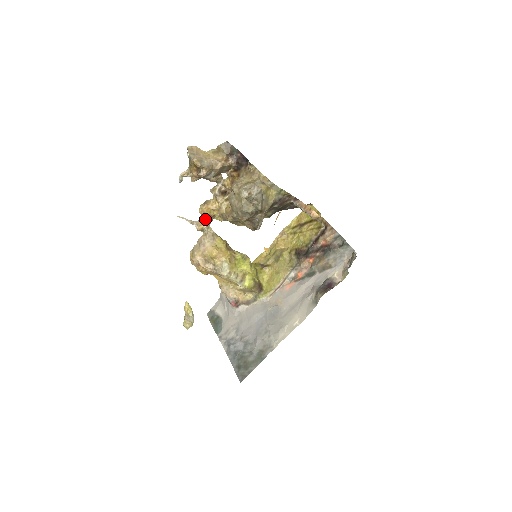
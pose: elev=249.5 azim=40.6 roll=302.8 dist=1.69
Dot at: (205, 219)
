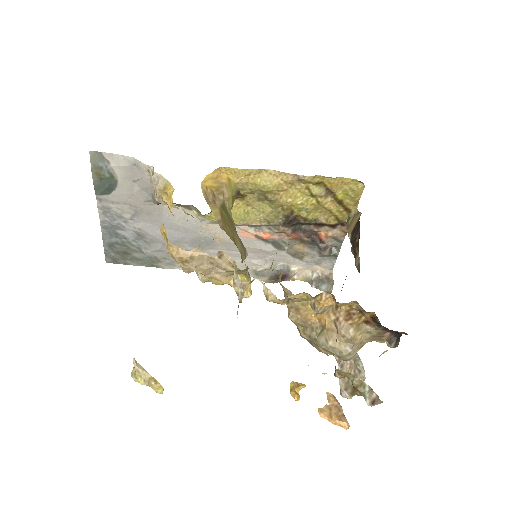
Dot at: (260, 280)
